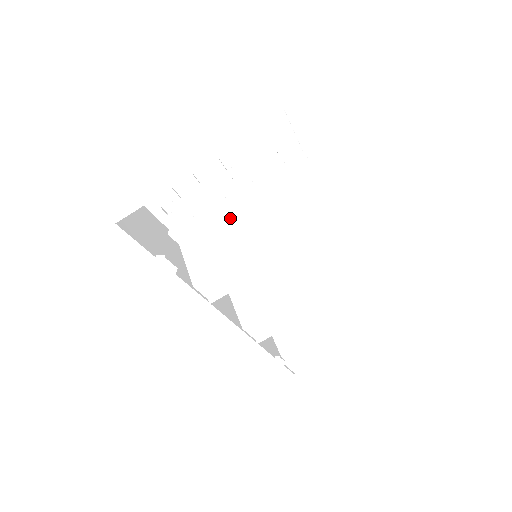
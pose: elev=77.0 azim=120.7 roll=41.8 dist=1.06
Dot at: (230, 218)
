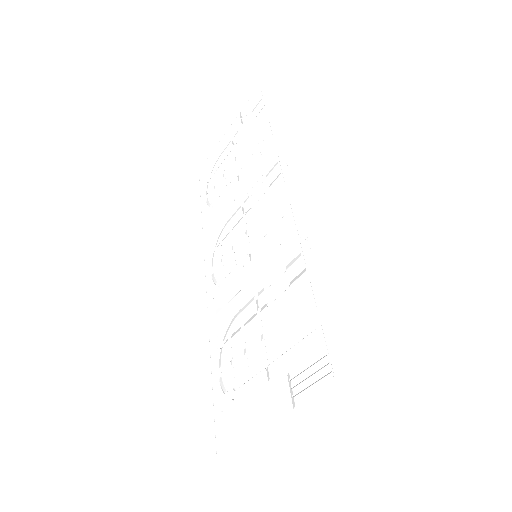
Dot at: occluded
